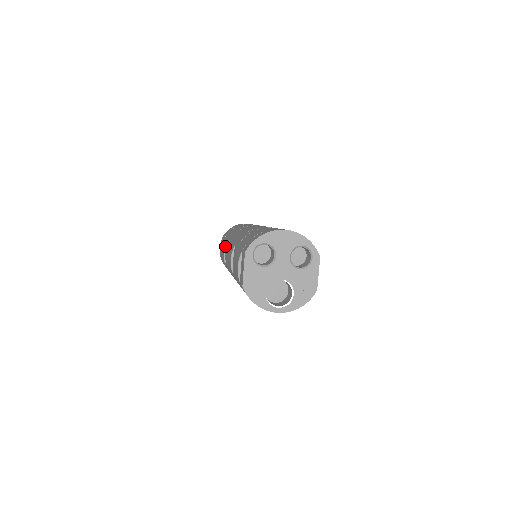
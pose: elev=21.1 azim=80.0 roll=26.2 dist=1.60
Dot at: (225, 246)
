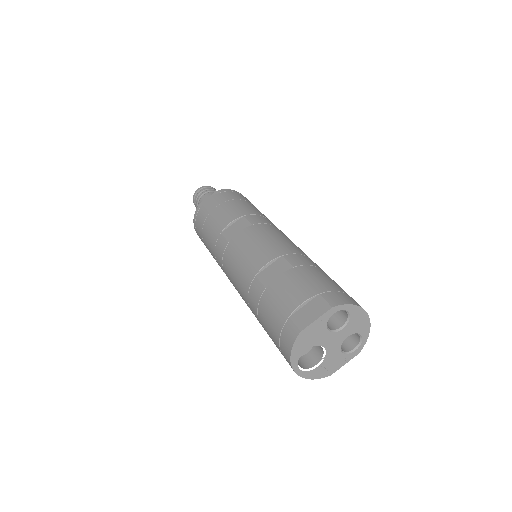
Dot at: (238, 218)
